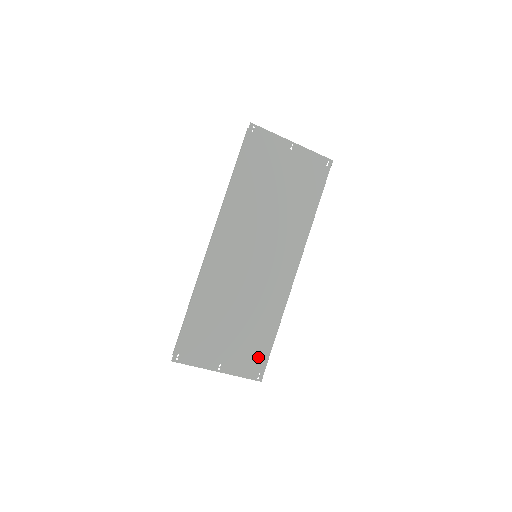
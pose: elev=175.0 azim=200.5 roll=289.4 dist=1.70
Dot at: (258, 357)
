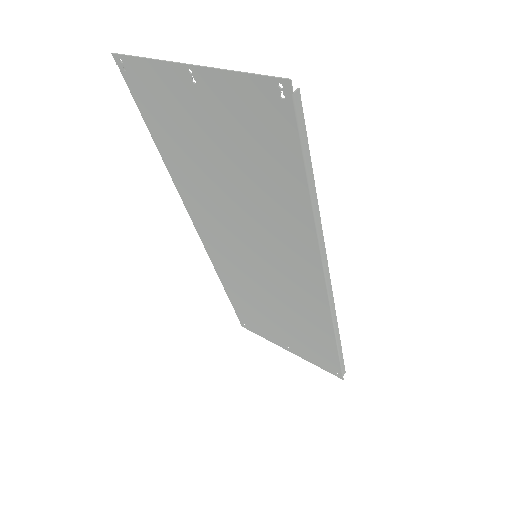
Dot at: (326, 358)
